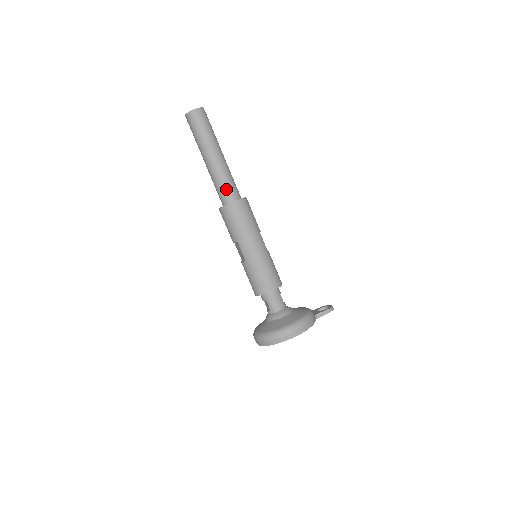
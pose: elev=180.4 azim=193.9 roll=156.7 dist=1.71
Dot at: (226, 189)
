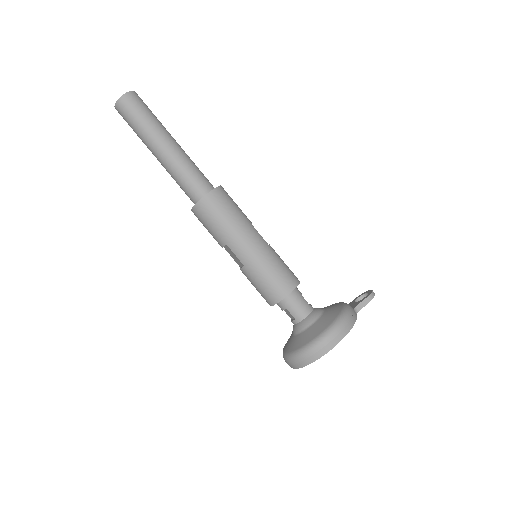
Dot at: (192, 182)
